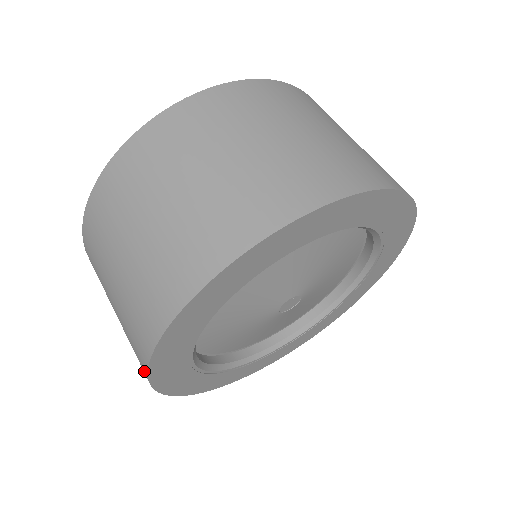
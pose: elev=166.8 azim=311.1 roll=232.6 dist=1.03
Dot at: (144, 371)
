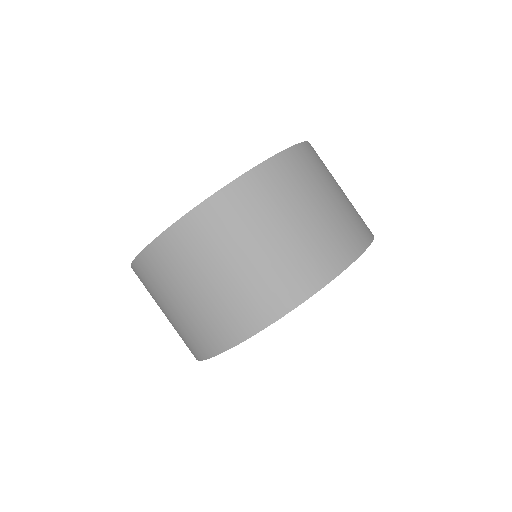
Dot at: occluded
